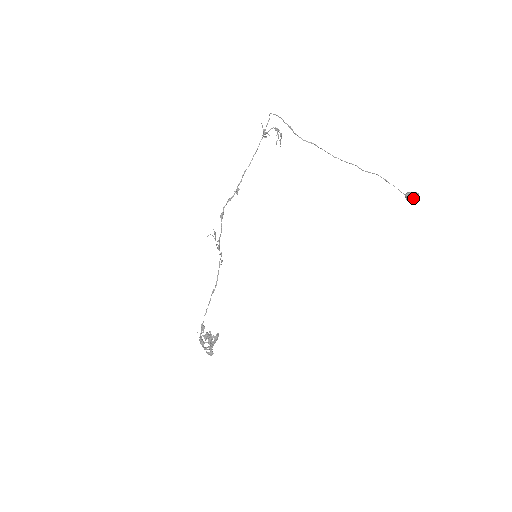
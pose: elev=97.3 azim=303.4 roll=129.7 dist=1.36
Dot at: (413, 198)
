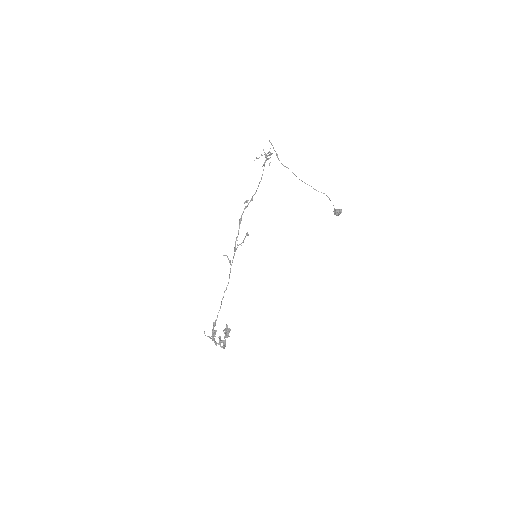
Dot at: (340, 213)
